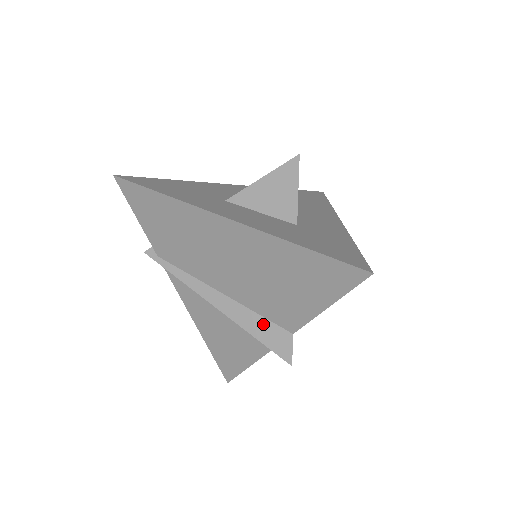
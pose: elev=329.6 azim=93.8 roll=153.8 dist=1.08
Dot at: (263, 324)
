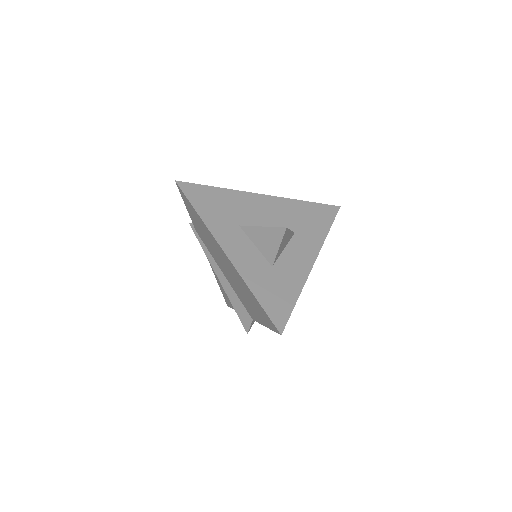
Dot at: (240, 305)
